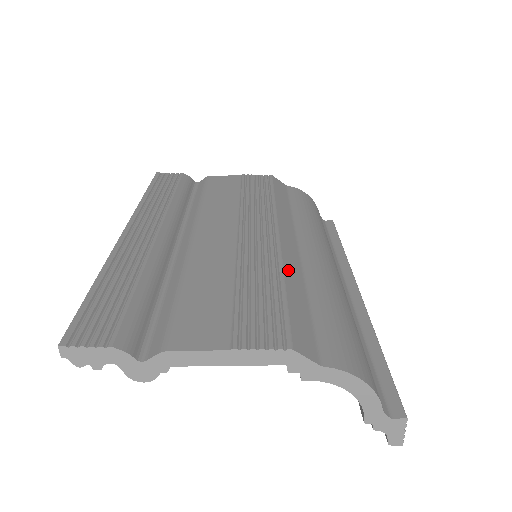
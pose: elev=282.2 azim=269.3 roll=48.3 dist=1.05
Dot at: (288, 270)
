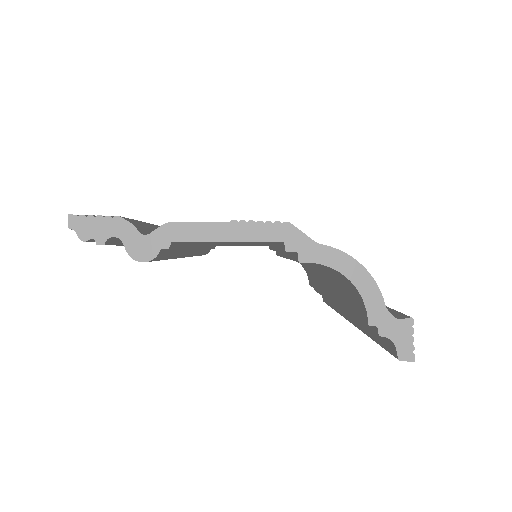
Dot at: occluded
